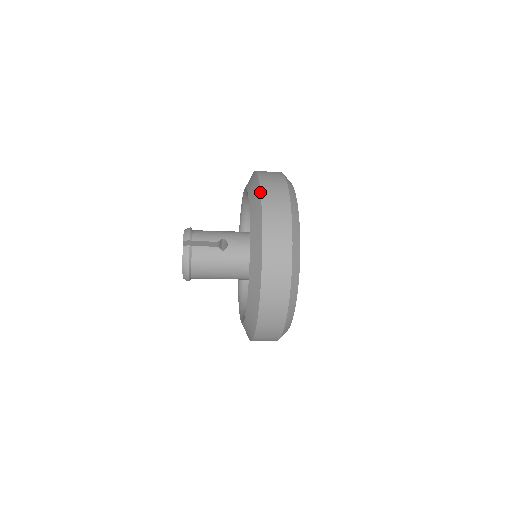
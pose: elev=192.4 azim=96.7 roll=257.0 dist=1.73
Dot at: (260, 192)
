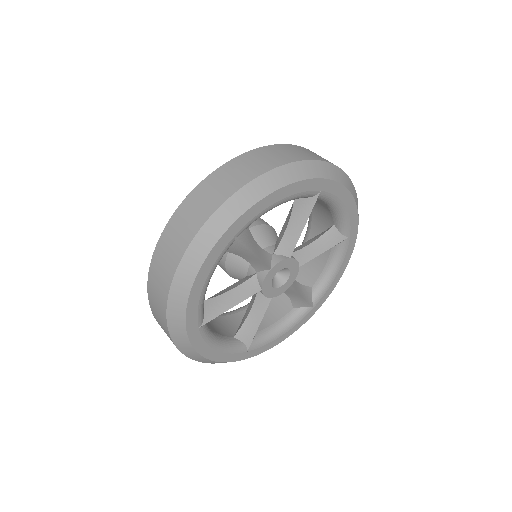
Dot at: (147, 283)
